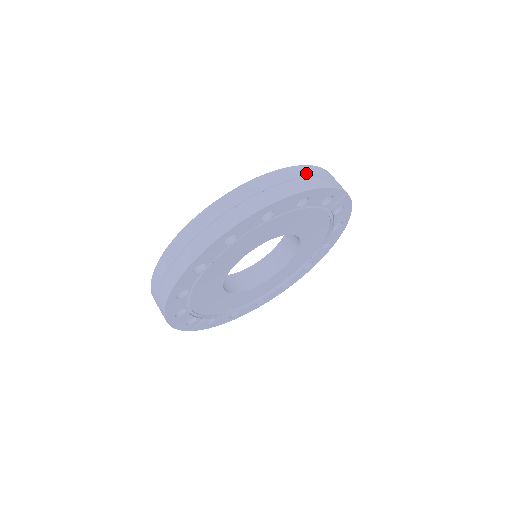
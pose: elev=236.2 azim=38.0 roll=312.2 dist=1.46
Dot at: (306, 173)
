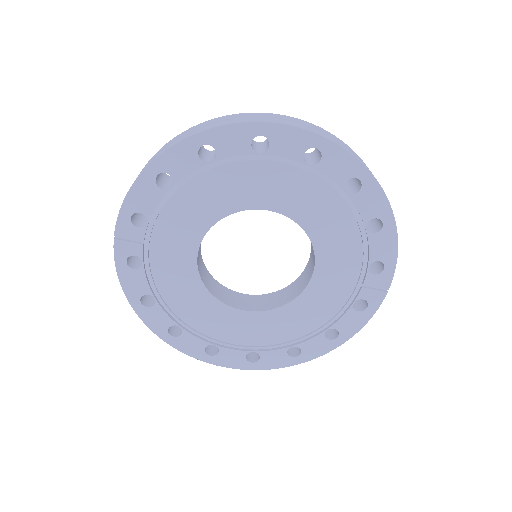
Dot at: occluded
